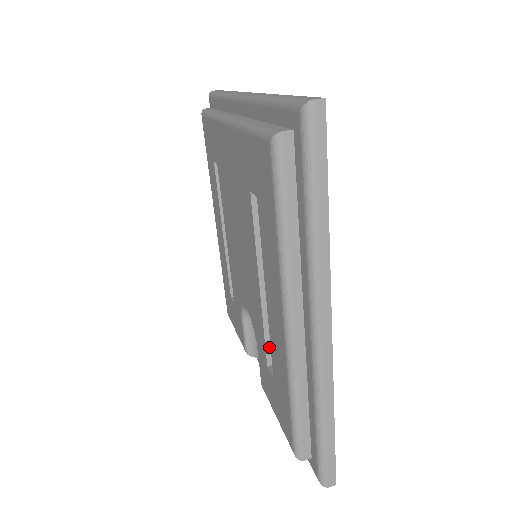
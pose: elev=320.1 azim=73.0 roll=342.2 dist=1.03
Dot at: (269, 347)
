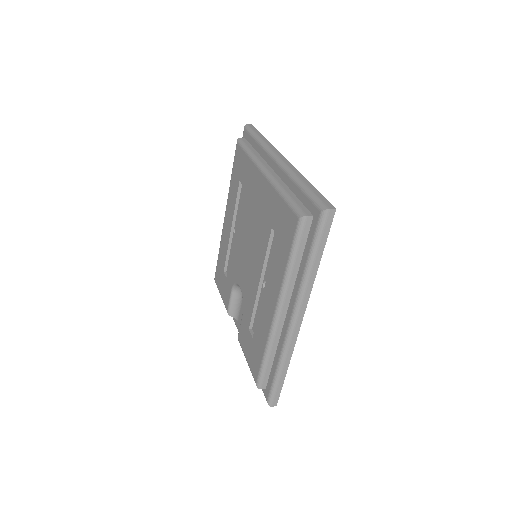
Dot at: (254, 318)
